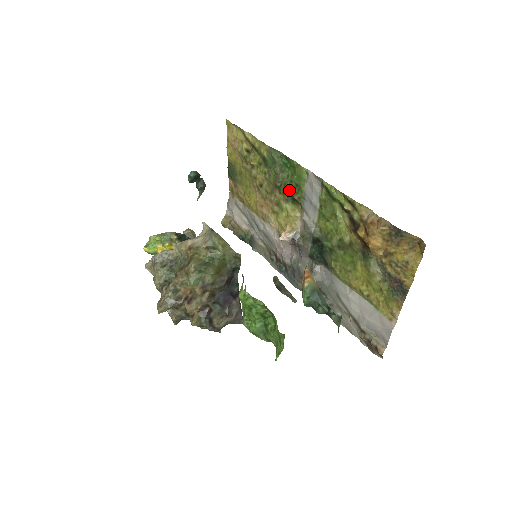
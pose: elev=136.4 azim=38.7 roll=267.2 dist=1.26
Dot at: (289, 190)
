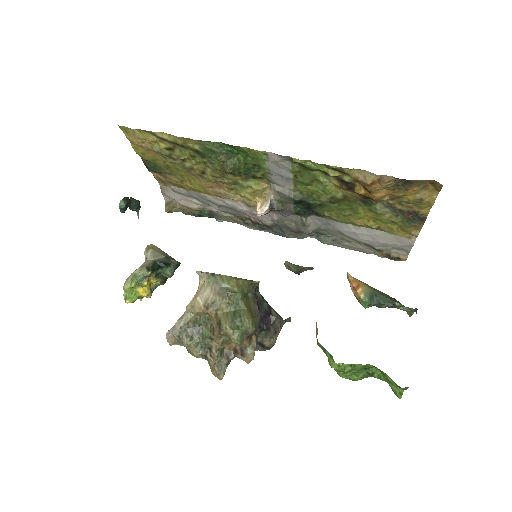
Dot at: (246, 171)
